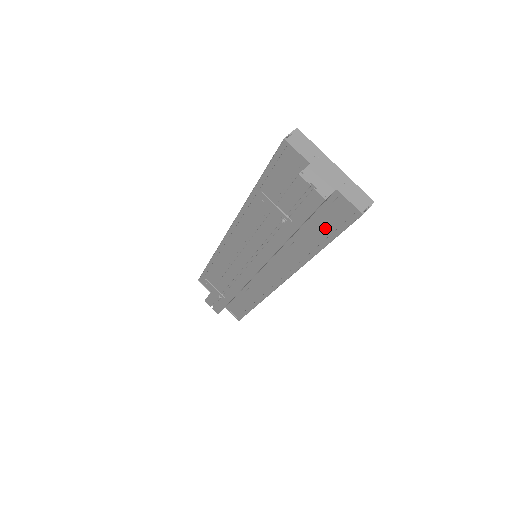
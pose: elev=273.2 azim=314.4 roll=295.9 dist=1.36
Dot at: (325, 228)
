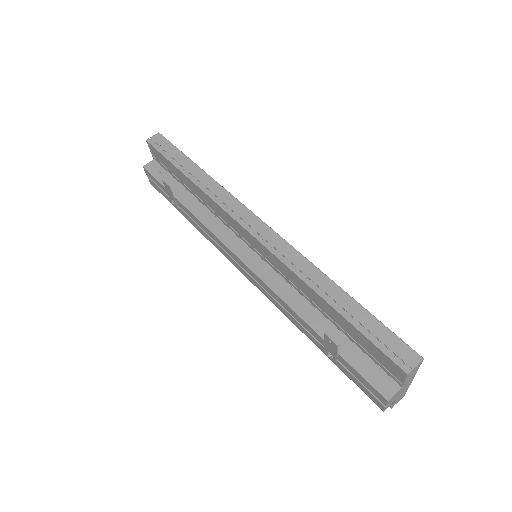
Dot at: occluded
